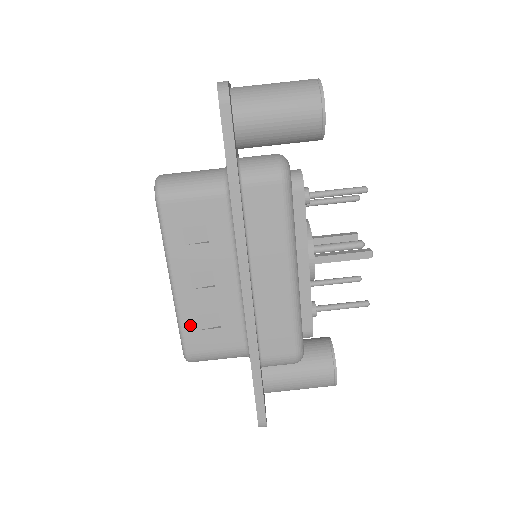
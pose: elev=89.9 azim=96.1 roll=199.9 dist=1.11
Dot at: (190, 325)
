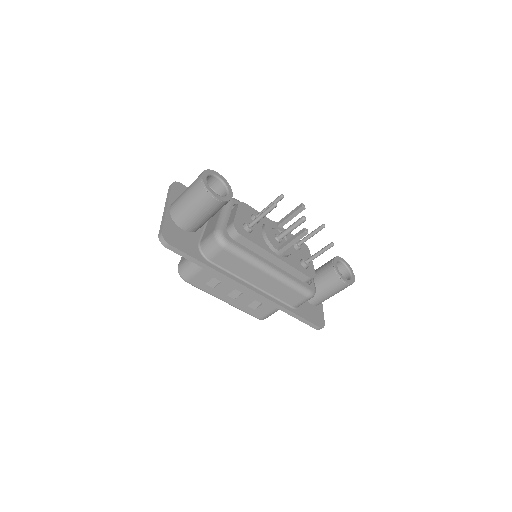
Dot at: (249, 310)
